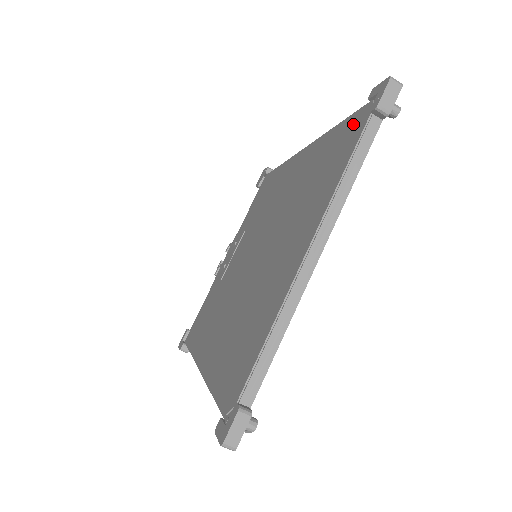
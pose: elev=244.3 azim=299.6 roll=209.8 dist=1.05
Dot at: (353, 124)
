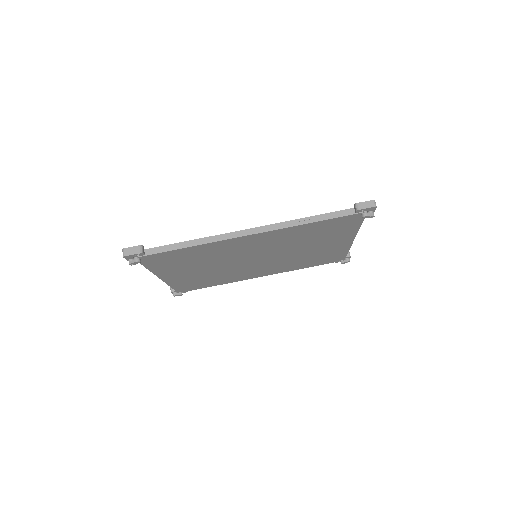
Dot at: occluded
